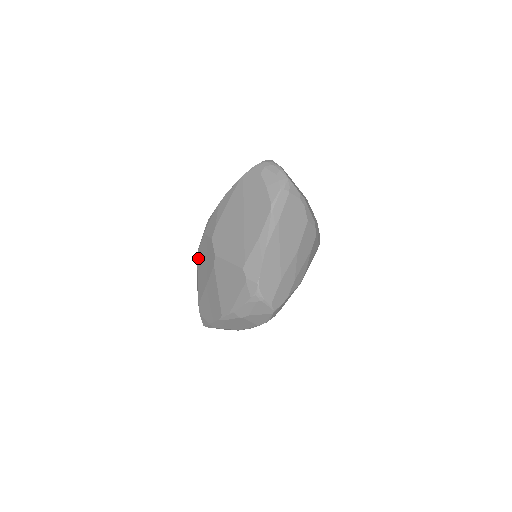
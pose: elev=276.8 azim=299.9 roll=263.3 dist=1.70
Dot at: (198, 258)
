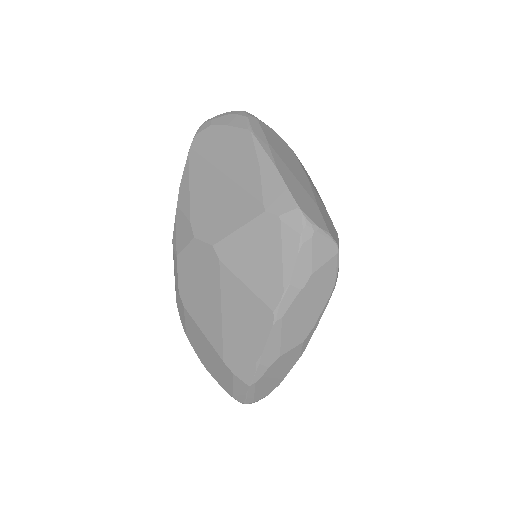
Dot at: (185, 302)
